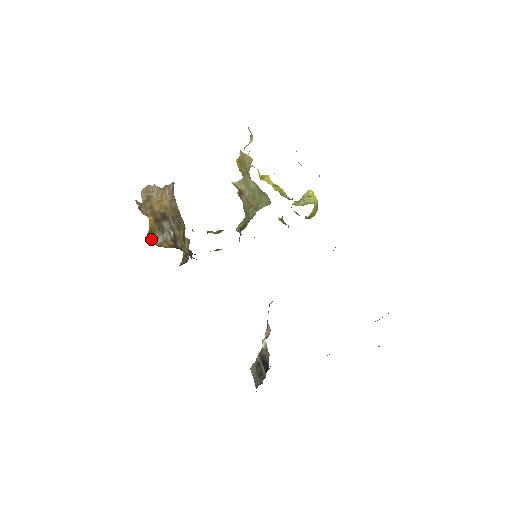
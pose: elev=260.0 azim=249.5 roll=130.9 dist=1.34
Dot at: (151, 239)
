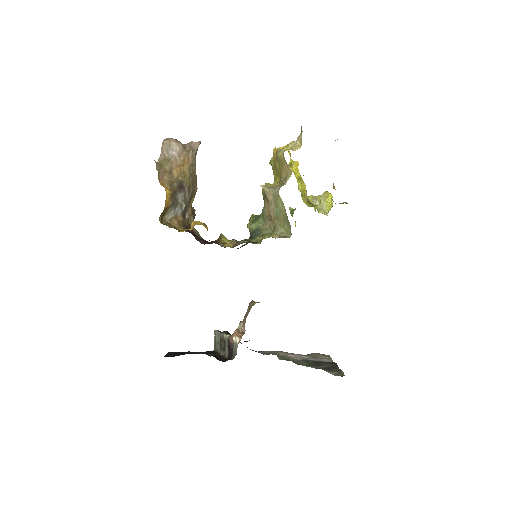
Dot at: (163, 216)
